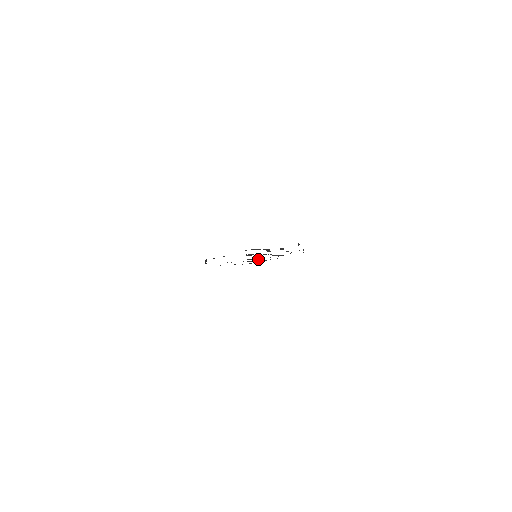
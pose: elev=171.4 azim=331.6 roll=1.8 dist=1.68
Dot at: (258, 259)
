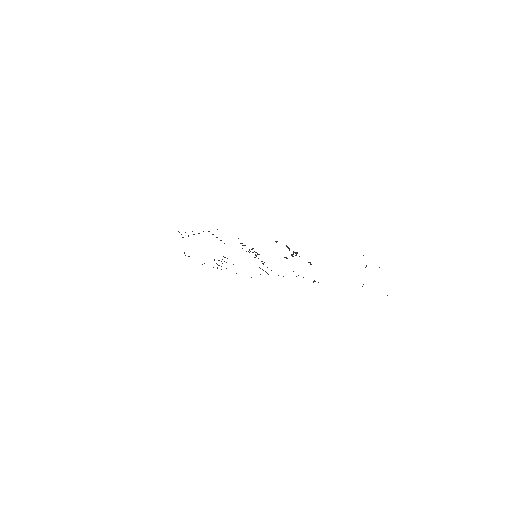
Dot at: occluded
